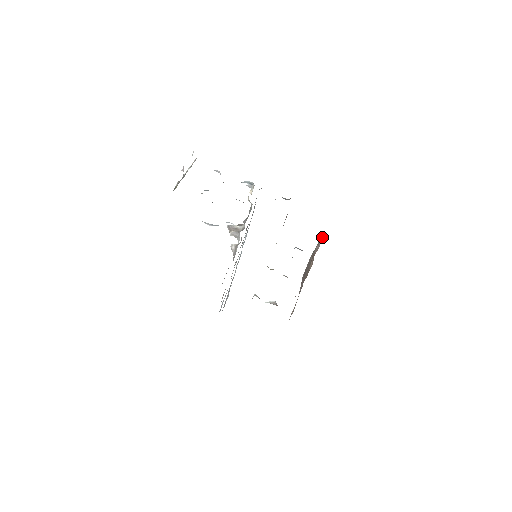
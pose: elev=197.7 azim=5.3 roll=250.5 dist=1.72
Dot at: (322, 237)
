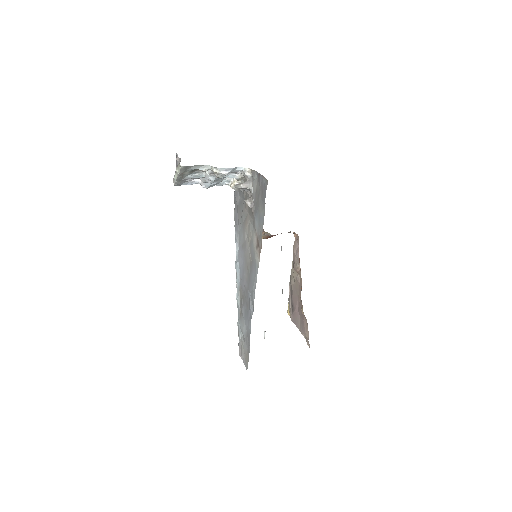
Dot at: (295, 240)
